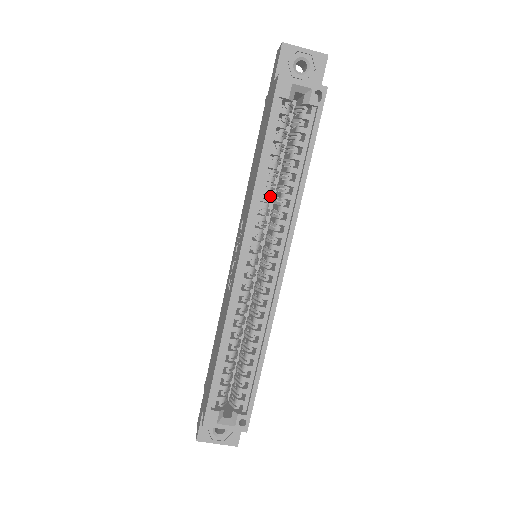
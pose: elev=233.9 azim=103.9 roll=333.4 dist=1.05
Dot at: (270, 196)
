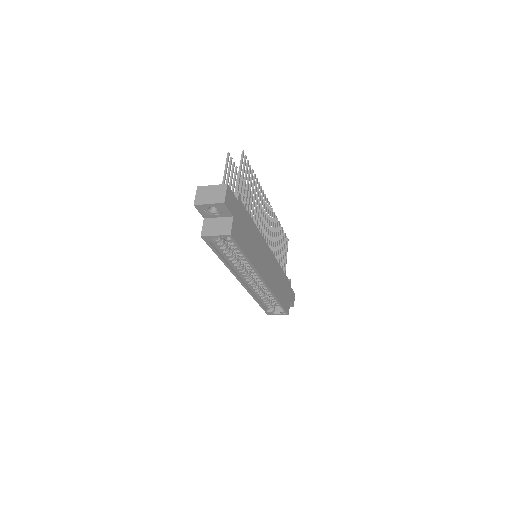
Dot at: (238, 261)
